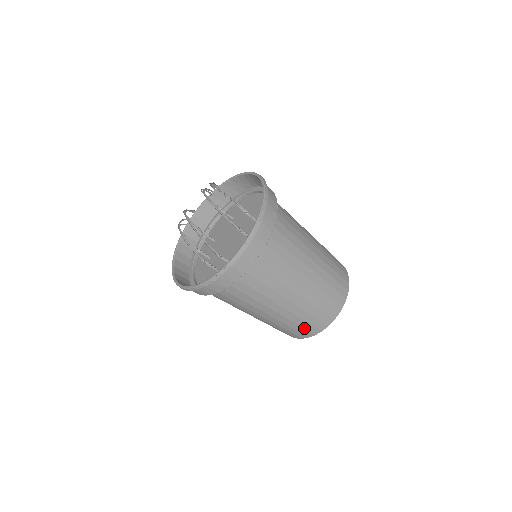
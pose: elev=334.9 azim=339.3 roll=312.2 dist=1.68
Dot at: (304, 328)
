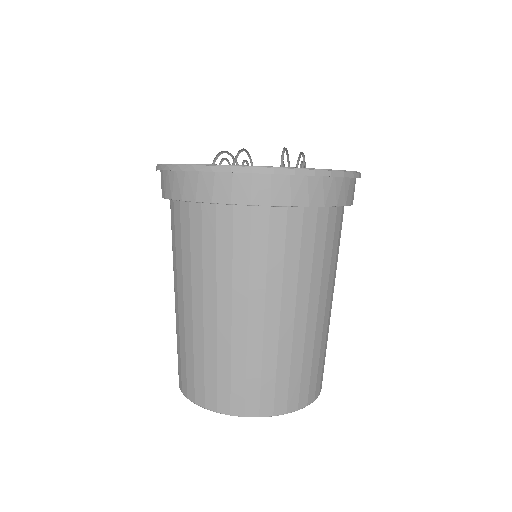
Dot at: (205, 380)
